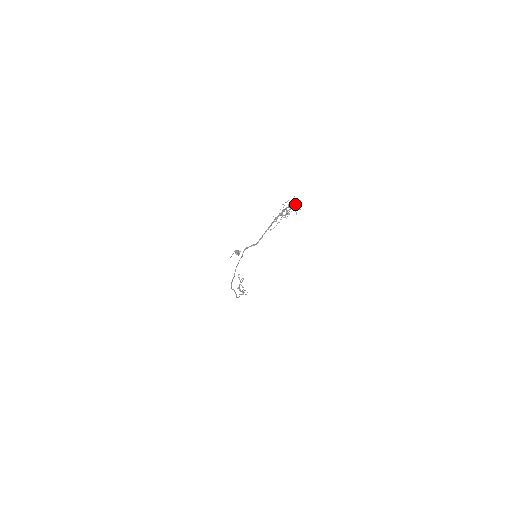
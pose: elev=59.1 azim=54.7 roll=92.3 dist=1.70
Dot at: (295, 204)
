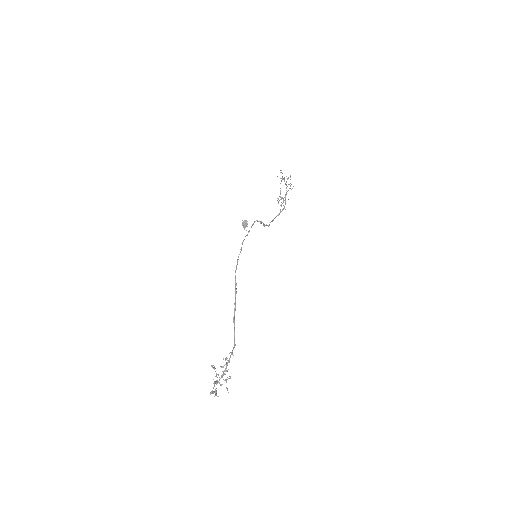
Dot at: (285, 204)
